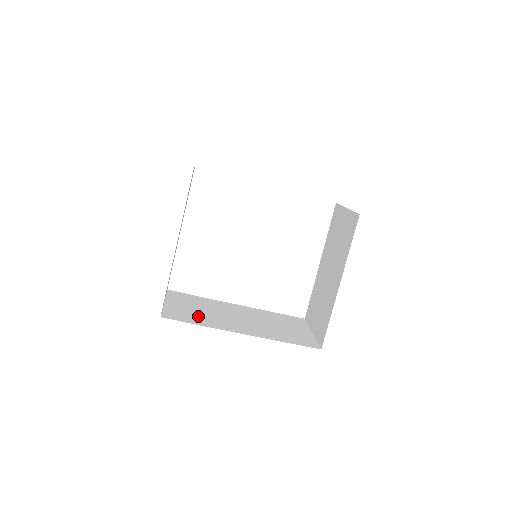
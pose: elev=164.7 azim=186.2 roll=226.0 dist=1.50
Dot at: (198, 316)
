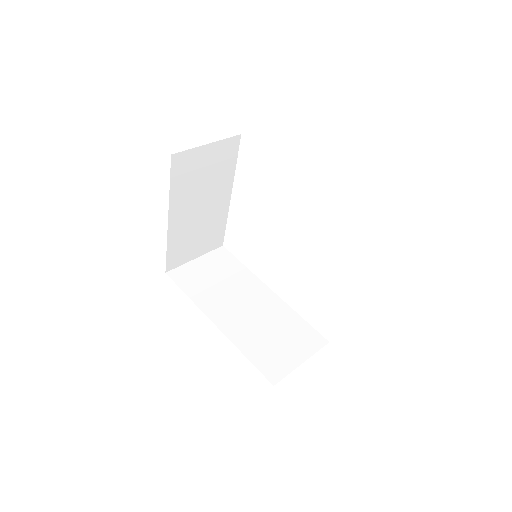
Dot at: (203, 286)
